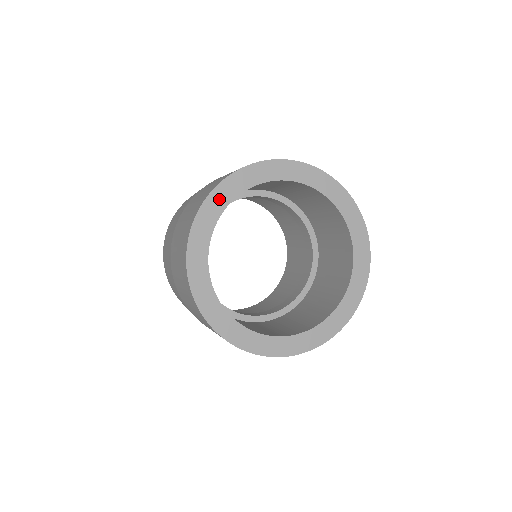
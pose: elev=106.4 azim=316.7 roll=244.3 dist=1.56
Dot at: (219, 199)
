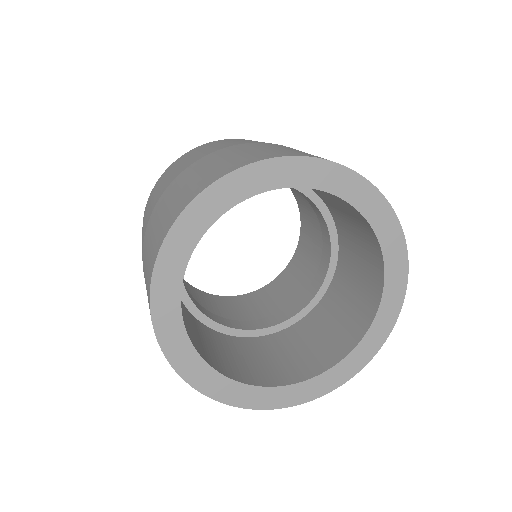
Dot at: (256, 178)
